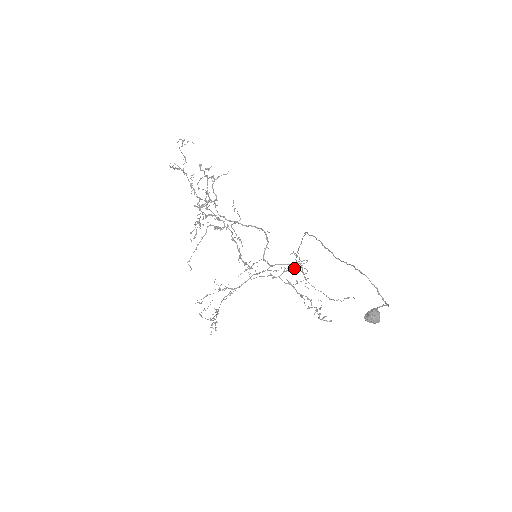
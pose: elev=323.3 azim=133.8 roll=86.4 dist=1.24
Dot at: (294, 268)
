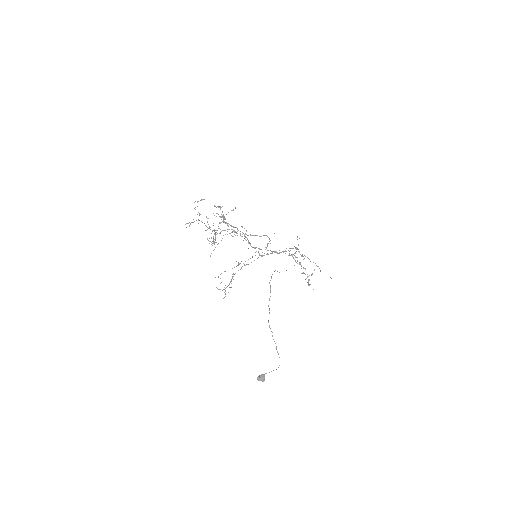
Dot at: occluded
